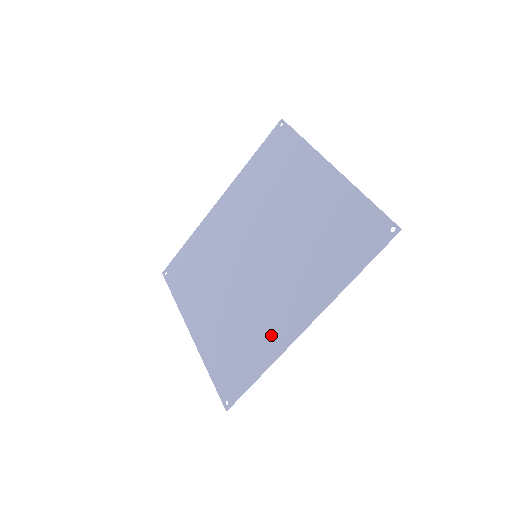
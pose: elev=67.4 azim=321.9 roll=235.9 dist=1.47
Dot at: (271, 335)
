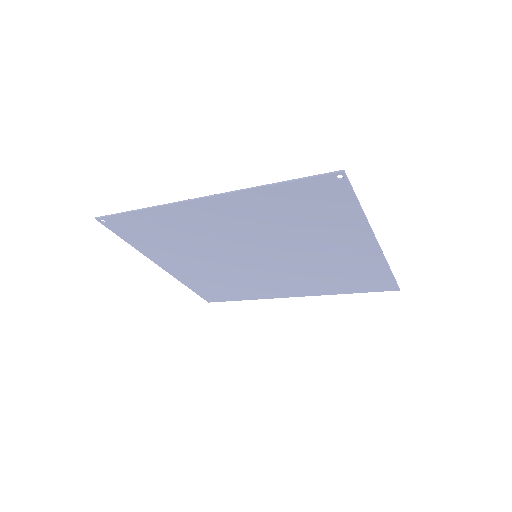
Dot at: (261, 292)
